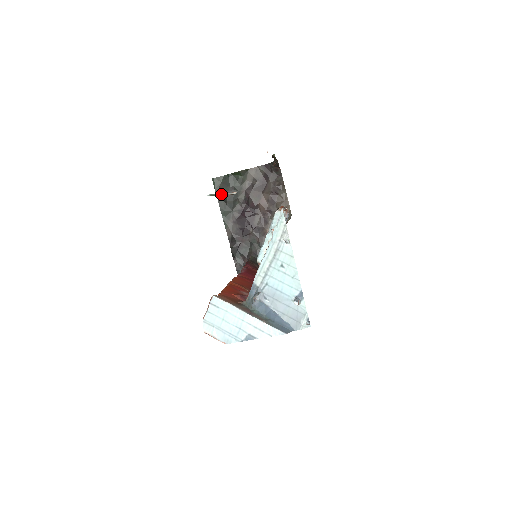
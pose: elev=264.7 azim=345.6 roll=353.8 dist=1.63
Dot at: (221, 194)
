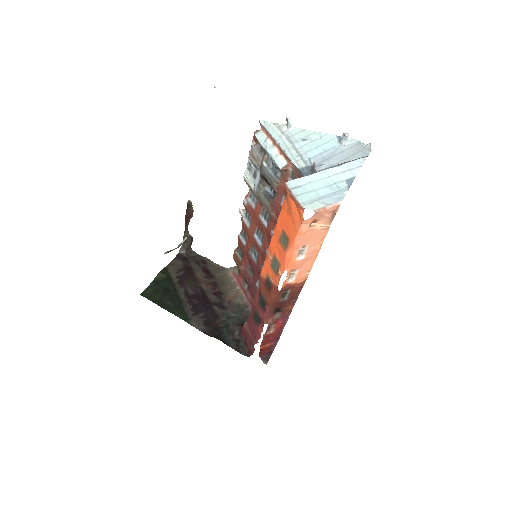
Dot at: (174, 249)
